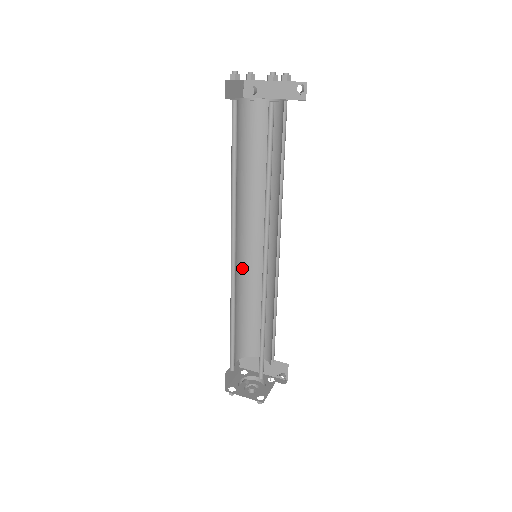
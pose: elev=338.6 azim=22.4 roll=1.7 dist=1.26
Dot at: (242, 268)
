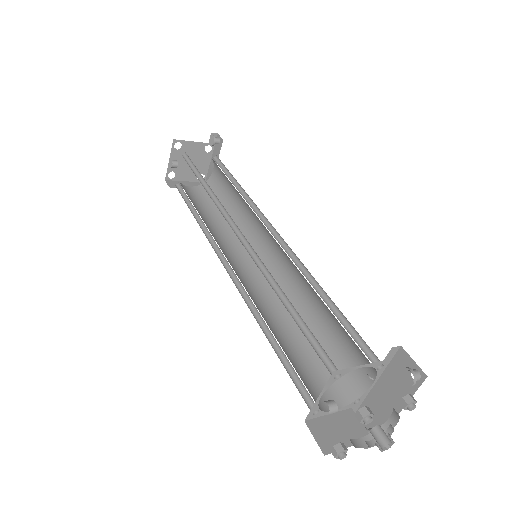
Dot at: (269, 289)
